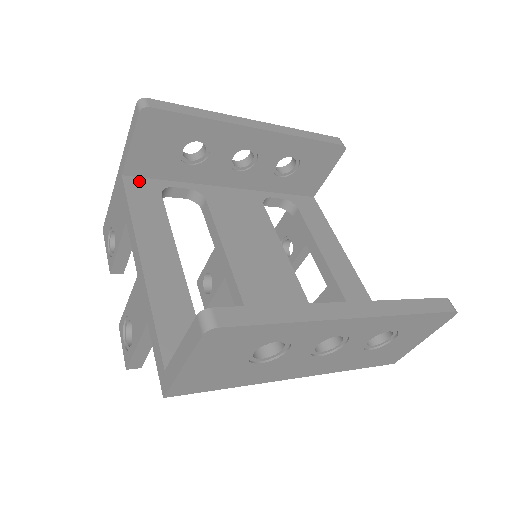
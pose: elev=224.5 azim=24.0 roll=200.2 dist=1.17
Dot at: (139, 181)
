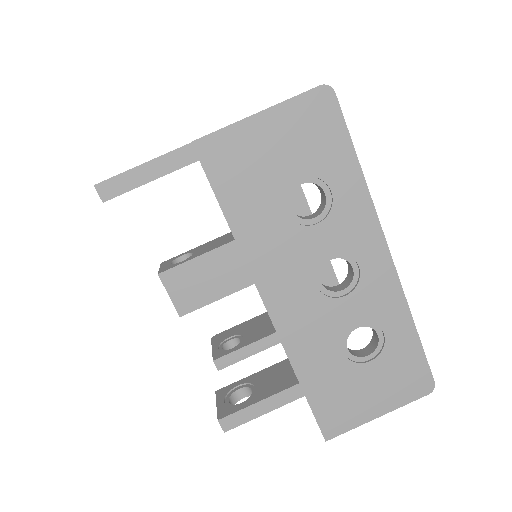
Dot at: occluded
